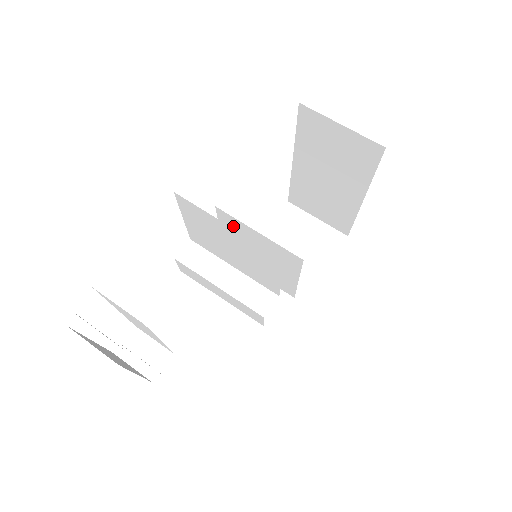
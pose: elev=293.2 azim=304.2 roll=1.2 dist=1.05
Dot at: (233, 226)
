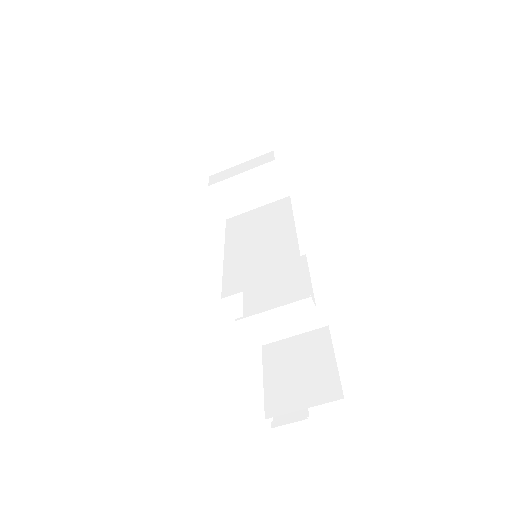
Dot at: (236, 283)
